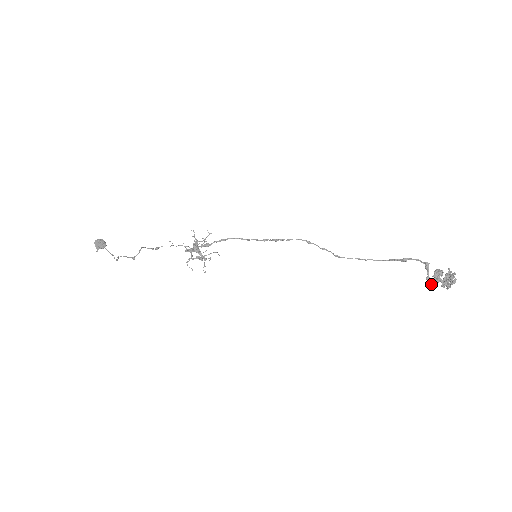
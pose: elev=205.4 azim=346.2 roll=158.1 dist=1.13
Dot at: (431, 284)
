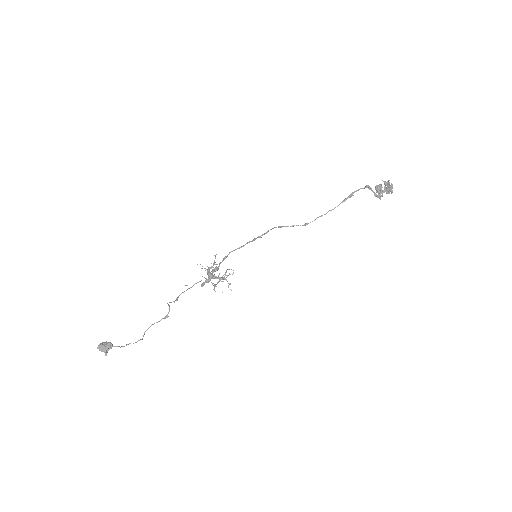
Dot at: (380, 197)
